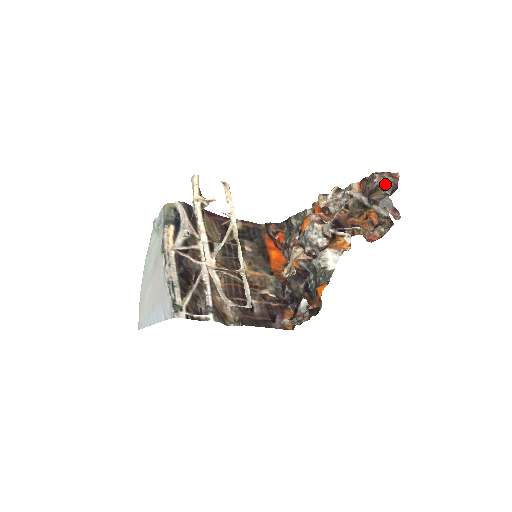
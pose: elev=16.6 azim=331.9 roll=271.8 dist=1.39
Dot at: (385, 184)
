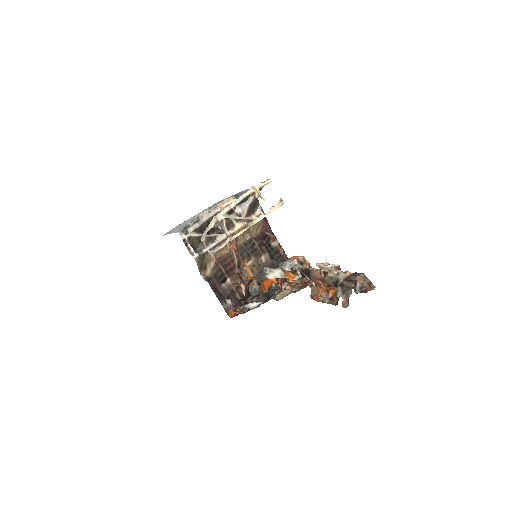
Dot at: (361, 284)
